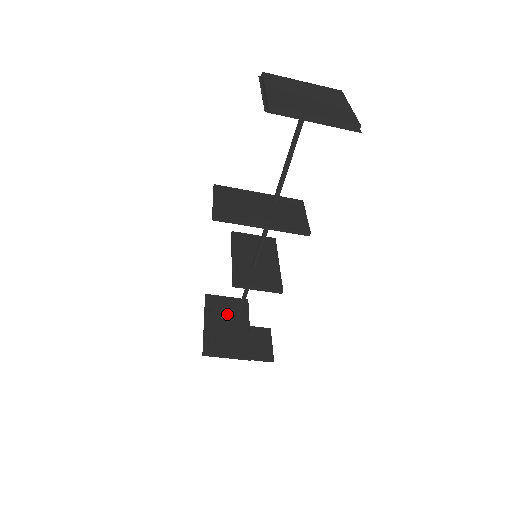
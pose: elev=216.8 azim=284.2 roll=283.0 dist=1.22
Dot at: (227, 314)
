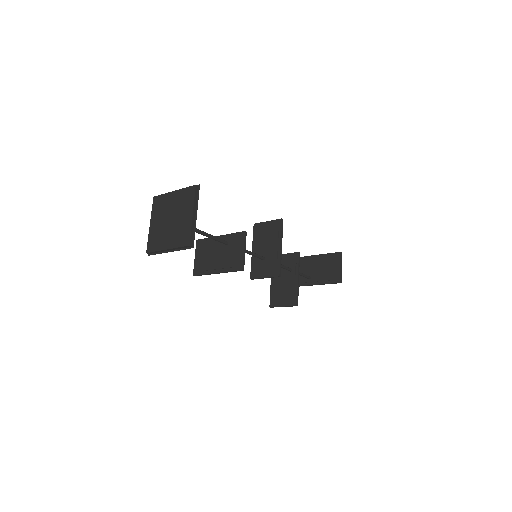
Dot at: (284, 270)
